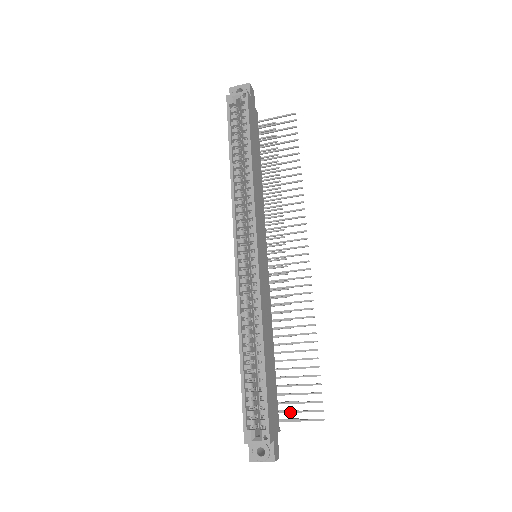
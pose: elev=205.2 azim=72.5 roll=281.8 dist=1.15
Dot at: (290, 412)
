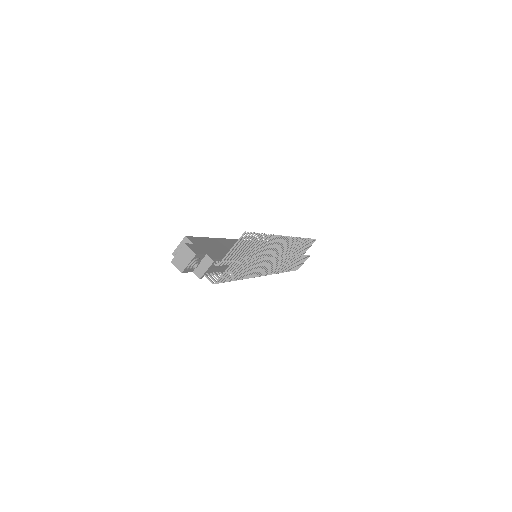
Dot at: (229, 256)
